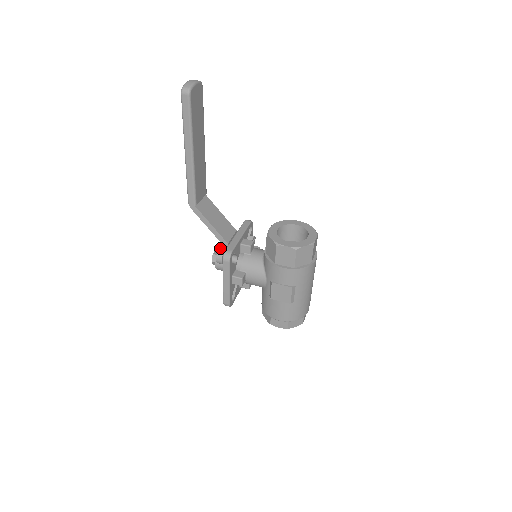
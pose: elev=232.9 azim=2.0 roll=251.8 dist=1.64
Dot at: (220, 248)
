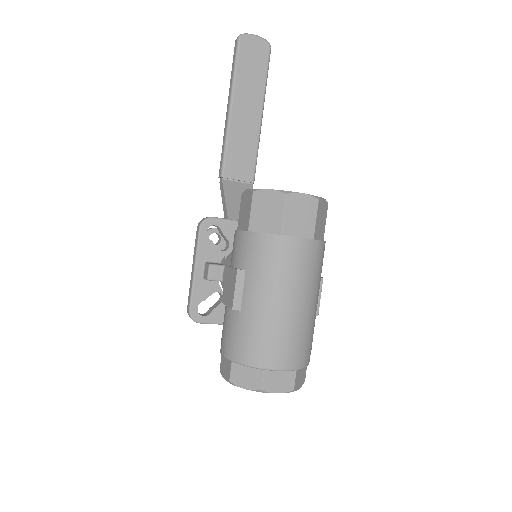
Dot at: occluded
